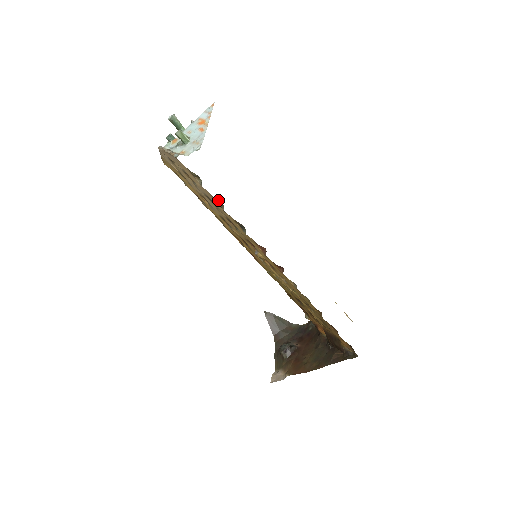
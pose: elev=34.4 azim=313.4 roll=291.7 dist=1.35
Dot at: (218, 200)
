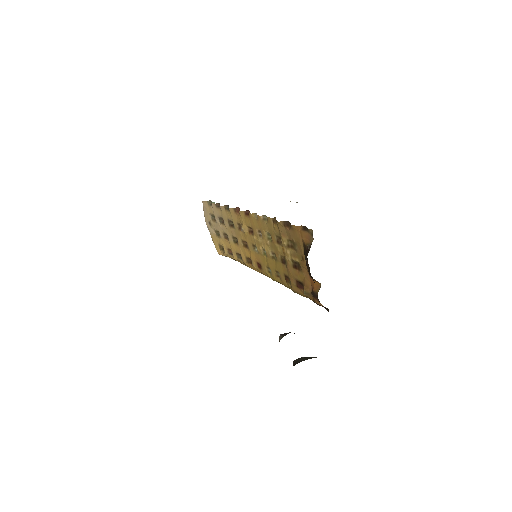
Dot at: (219, 206)
